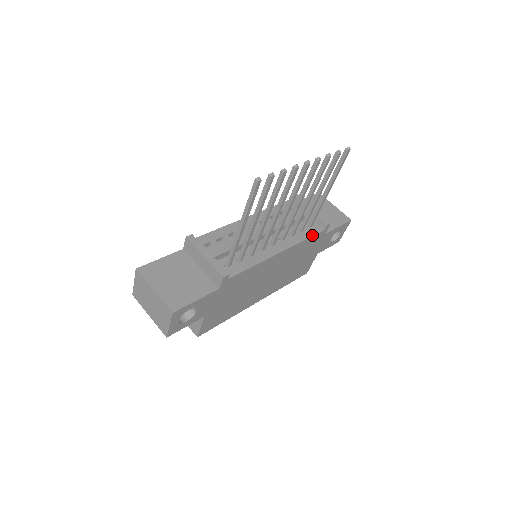
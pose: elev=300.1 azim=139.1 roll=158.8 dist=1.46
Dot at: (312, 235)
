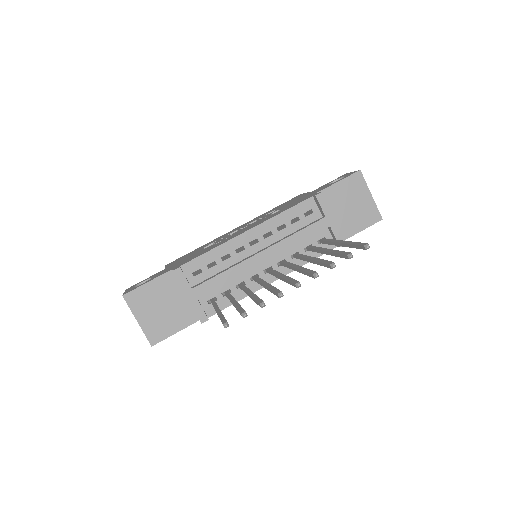
Dot at: (319, 256)
